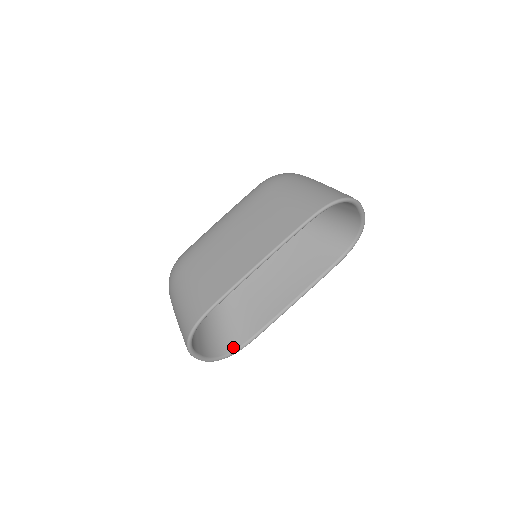
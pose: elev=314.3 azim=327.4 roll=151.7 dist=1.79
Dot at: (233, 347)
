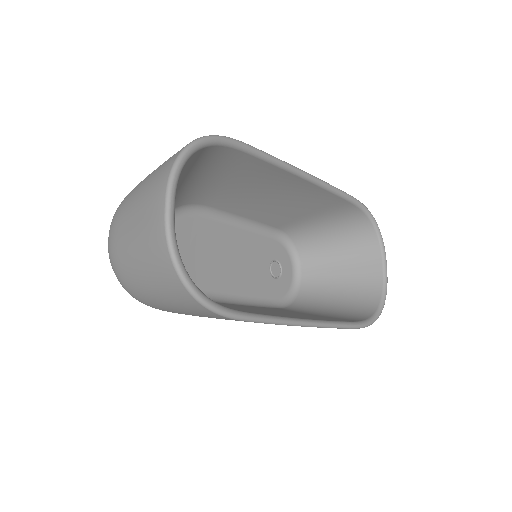
Dot at: occluded
